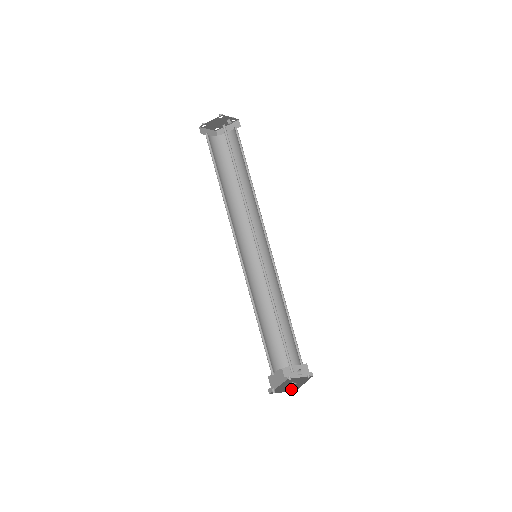
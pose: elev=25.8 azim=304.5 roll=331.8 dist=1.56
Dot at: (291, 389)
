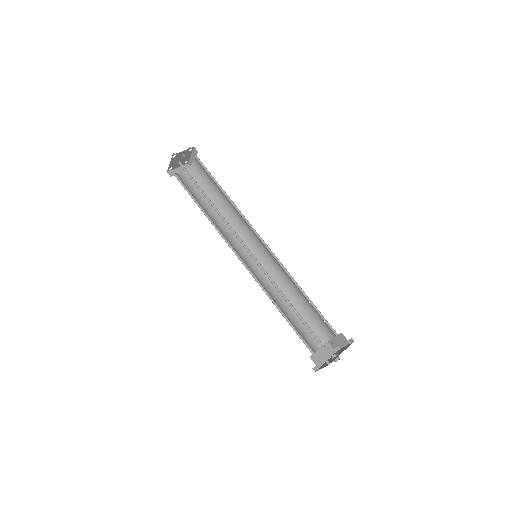
Dot at: occluded
